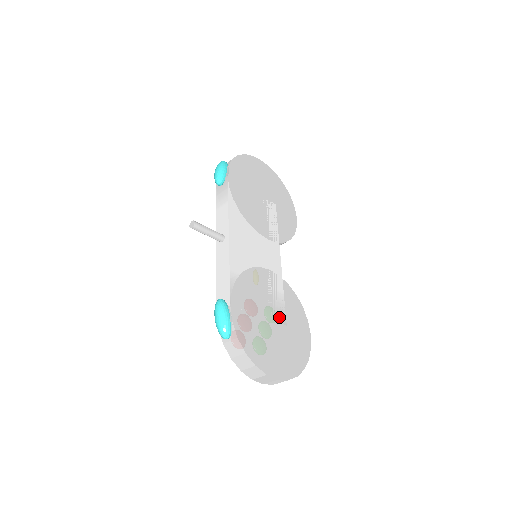
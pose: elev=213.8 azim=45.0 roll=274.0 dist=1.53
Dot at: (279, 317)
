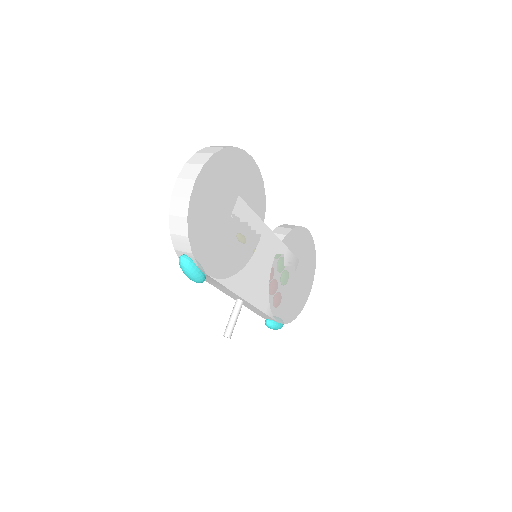
Dot at: (294, 267)
